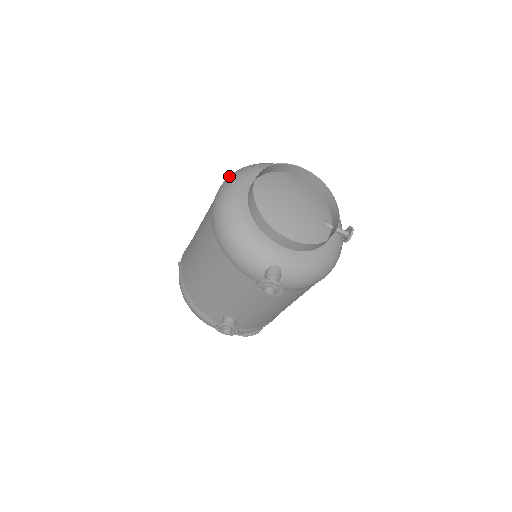
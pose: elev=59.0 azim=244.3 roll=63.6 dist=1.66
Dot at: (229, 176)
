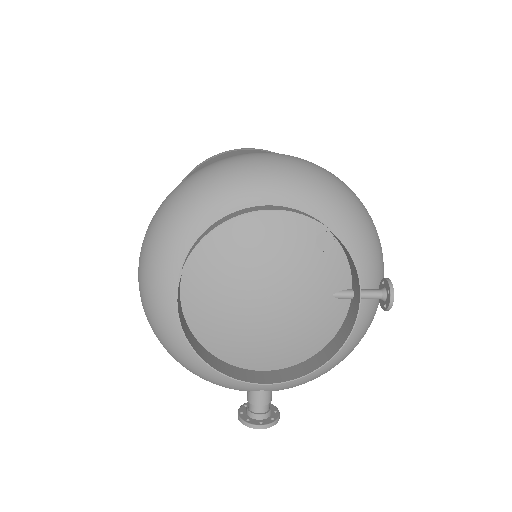
Dot at: (145, 237)
